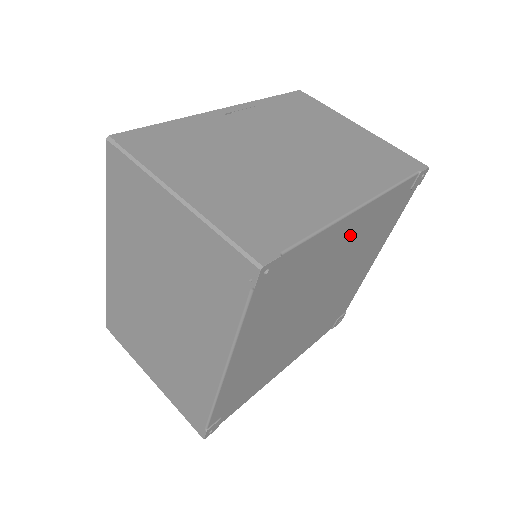
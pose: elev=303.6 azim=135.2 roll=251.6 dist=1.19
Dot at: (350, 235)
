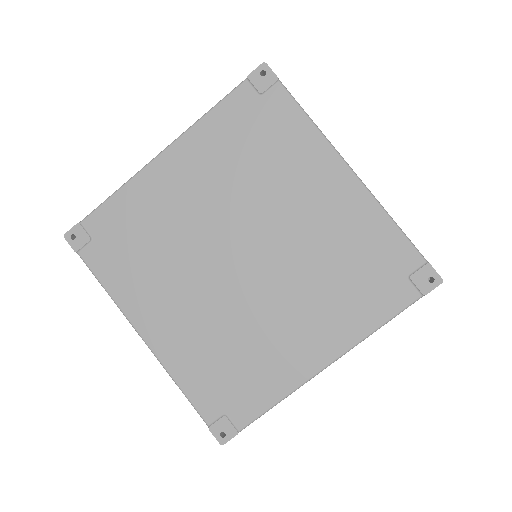
Dot at: (186, 178)
